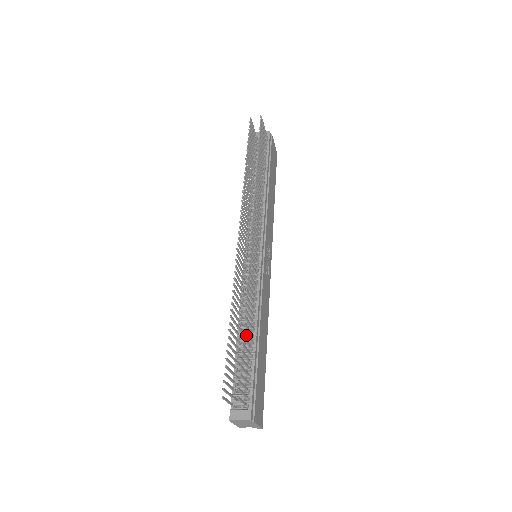
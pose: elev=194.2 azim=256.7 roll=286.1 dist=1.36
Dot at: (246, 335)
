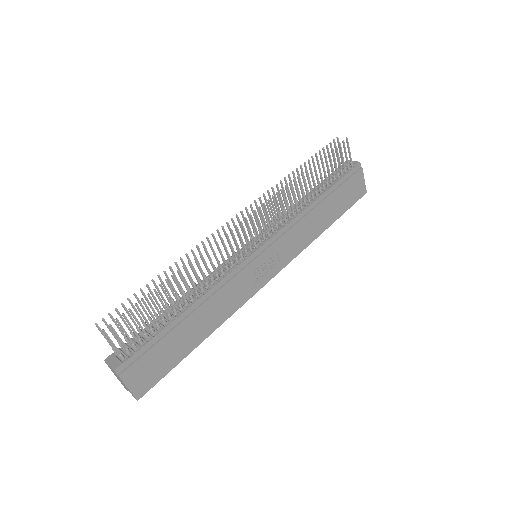
Dot at: (166, 296)
